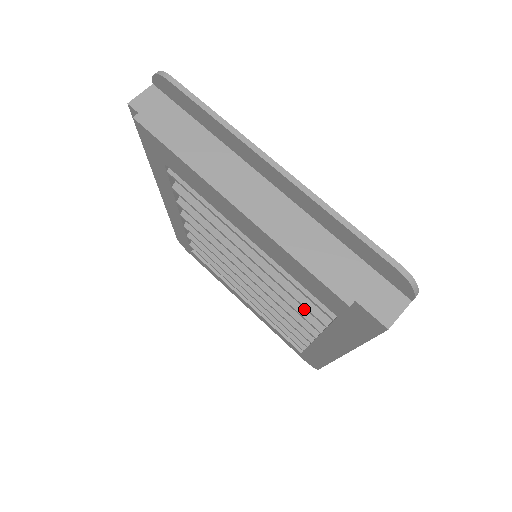
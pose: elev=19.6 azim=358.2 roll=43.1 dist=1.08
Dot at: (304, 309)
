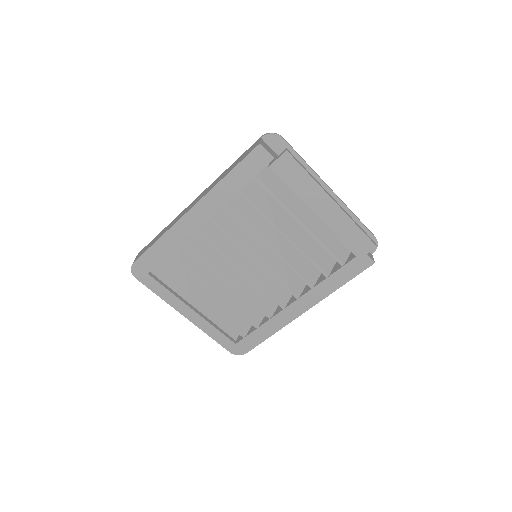
Dot at: (290, 284)
